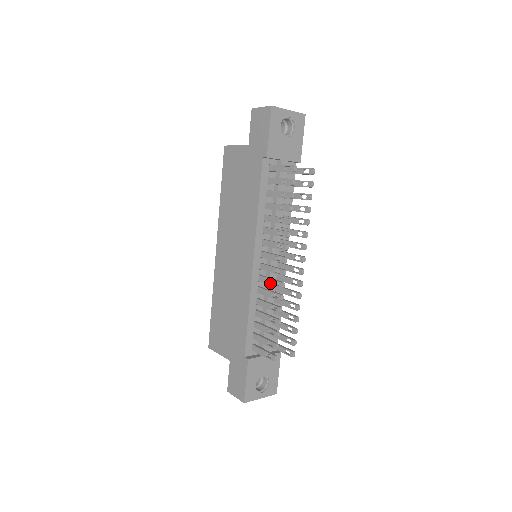
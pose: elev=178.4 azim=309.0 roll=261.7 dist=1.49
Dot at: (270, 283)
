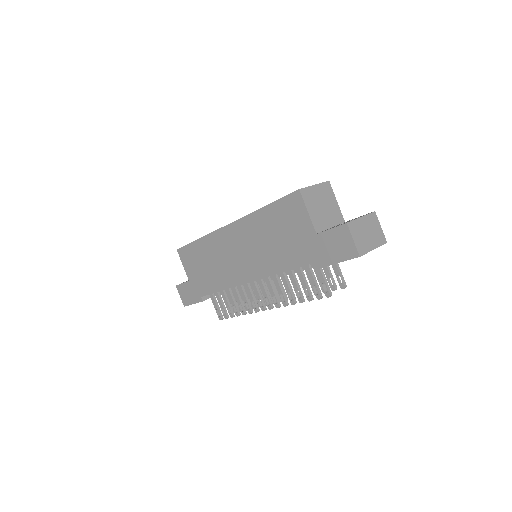
Dot at: (250, 298)
